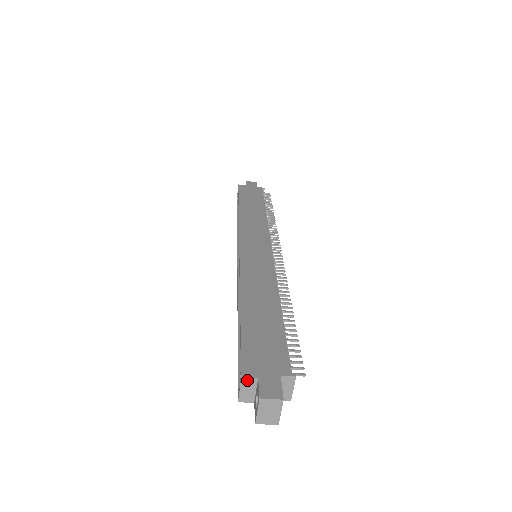
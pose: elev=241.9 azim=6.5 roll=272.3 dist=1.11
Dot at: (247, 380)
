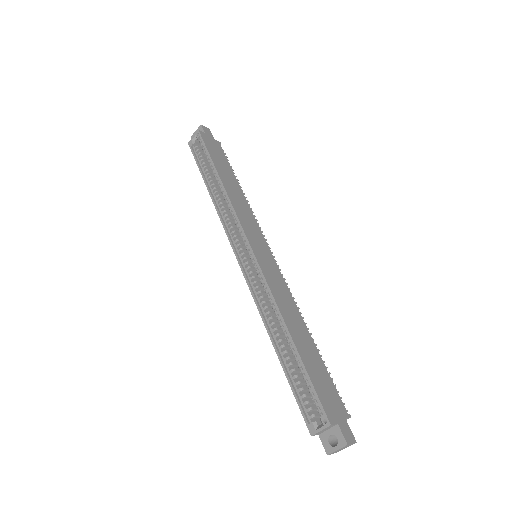
Dot at: (331, 426)
